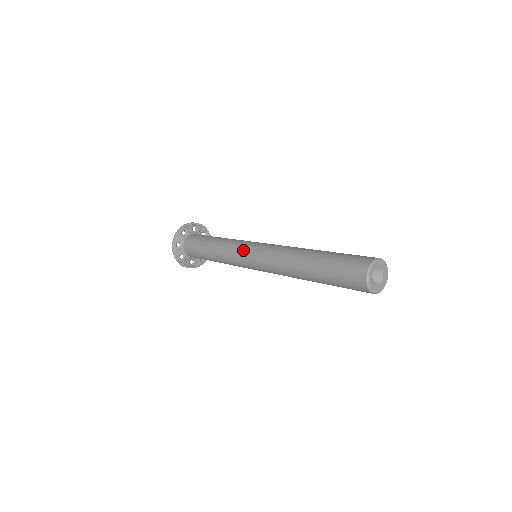
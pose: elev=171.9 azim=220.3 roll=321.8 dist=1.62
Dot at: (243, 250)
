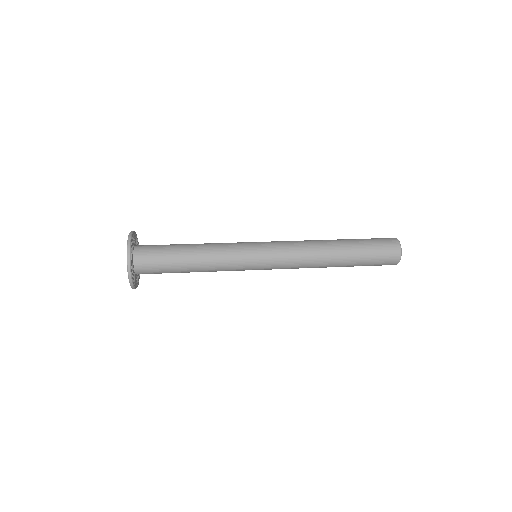
Dot at: (252, 256)
